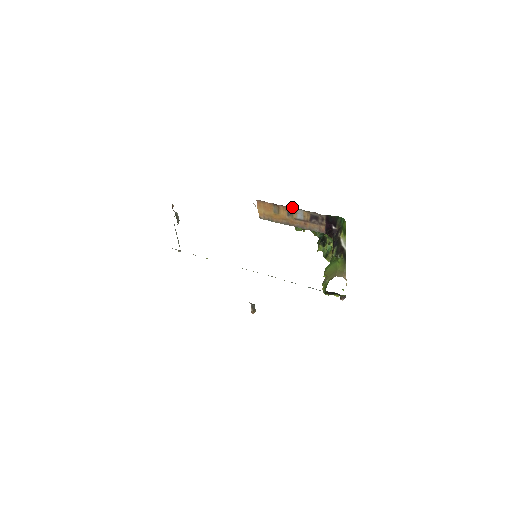
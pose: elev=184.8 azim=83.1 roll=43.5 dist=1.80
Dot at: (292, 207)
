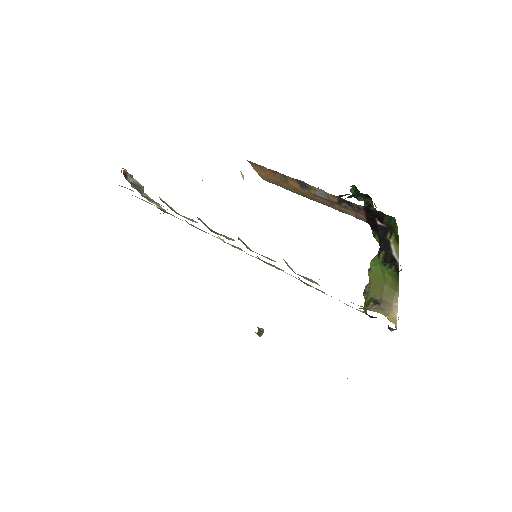
Dot at: occluded
